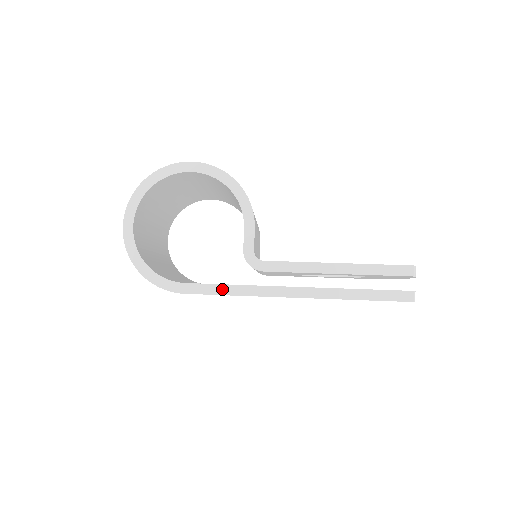
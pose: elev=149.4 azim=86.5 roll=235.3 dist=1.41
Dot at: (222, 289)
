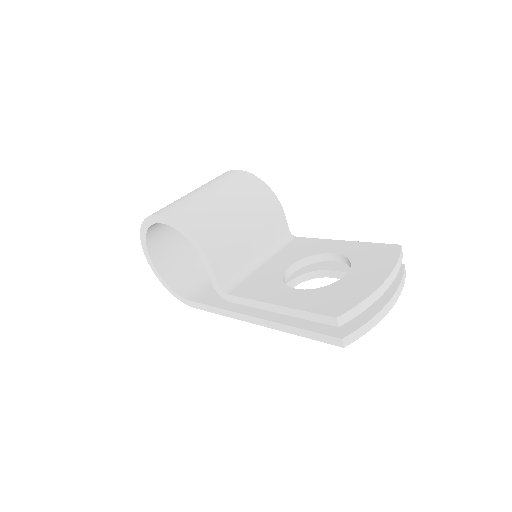
Dot at: (212, 309)
